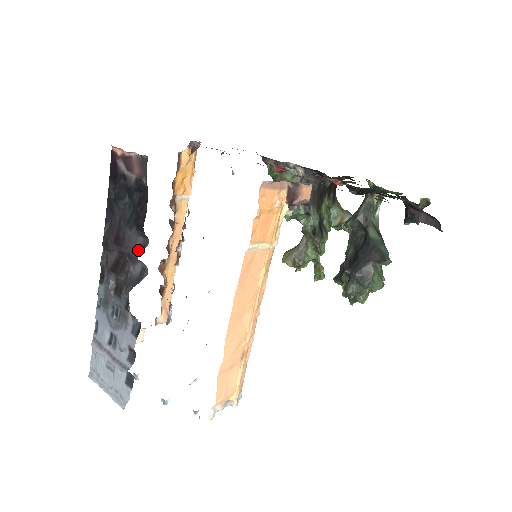
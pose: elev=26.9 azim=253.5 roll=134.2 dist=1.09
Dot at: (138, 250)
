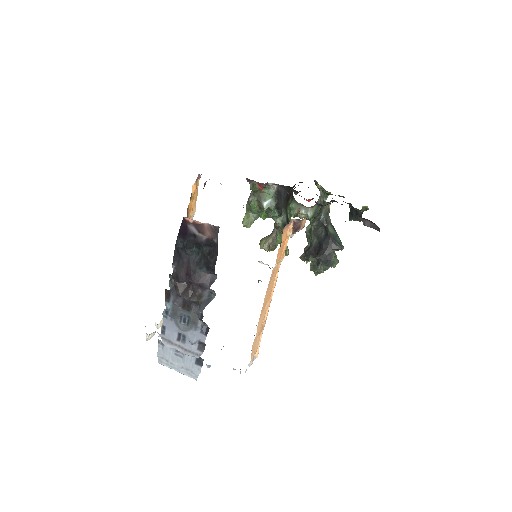
Dot at: (209, 283)
